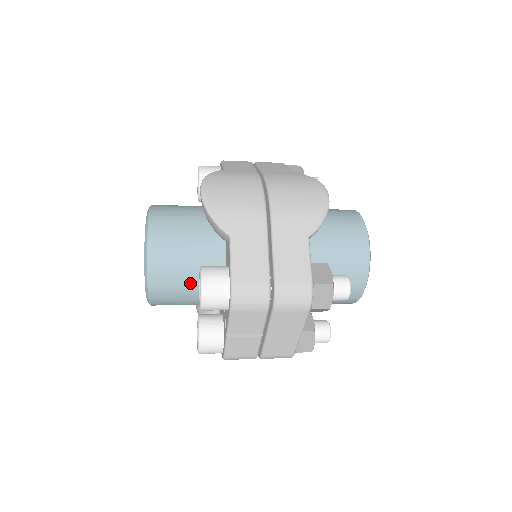
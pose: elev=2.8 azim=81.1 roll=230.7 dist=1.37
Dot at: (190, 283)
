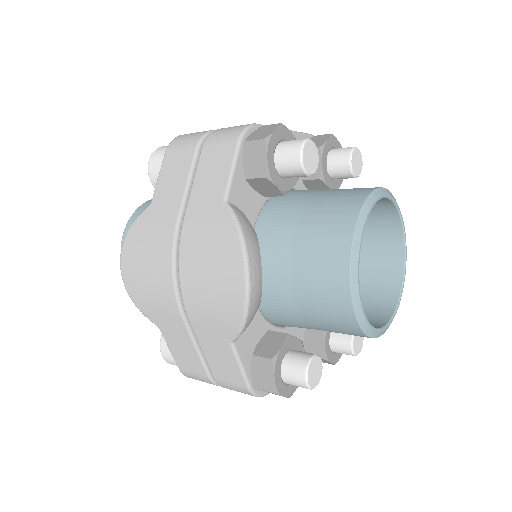
Dot at: occluded
